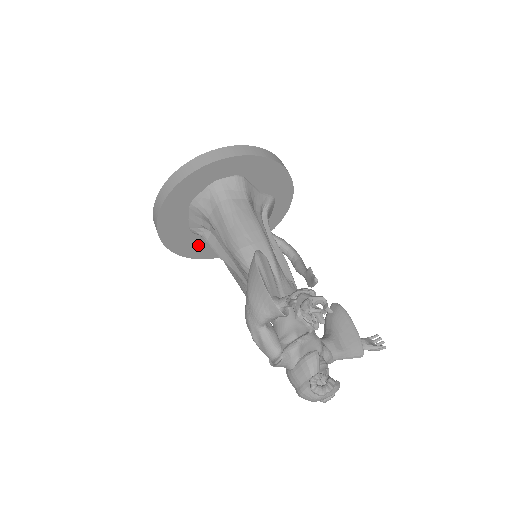
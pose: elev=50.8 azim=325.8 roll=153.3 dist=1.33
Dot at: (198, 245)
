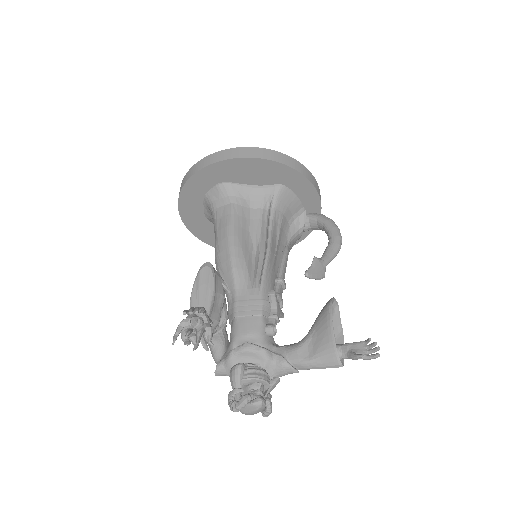
Dot at: occluded
